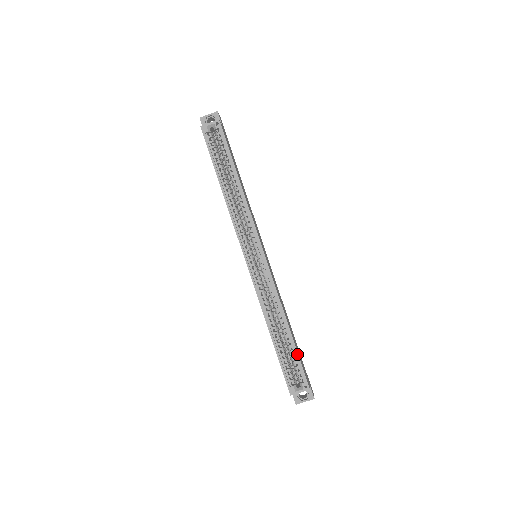
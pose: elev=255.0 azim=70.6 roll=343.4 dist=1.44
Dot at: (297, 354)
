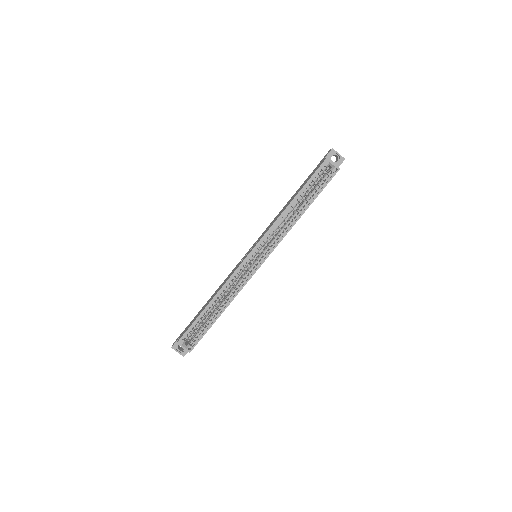
Dot at: occluded
